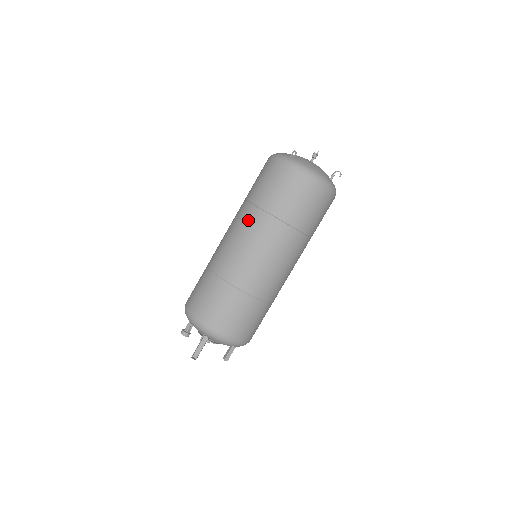
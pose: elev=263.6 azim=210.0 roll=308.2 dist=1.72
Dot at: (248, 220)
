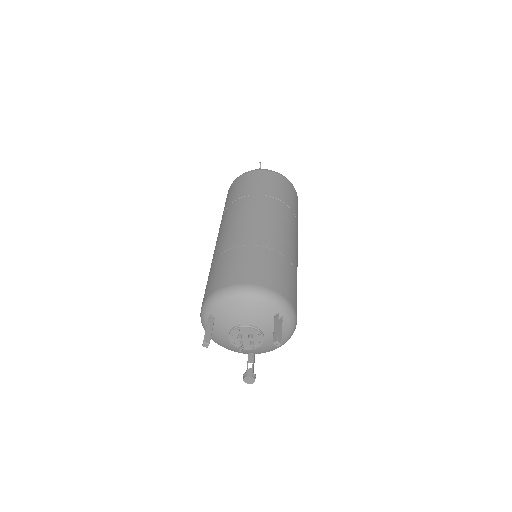
Dot at: occluded
